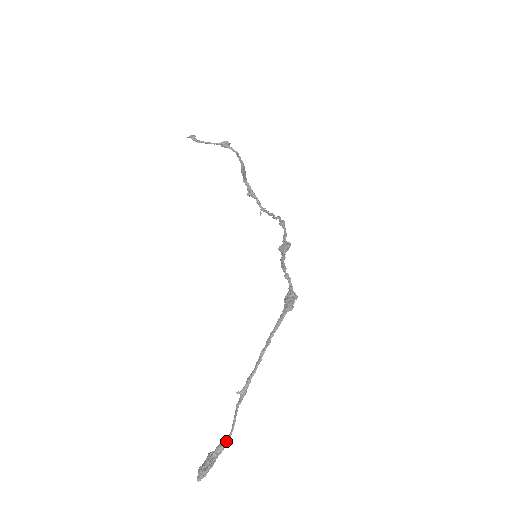
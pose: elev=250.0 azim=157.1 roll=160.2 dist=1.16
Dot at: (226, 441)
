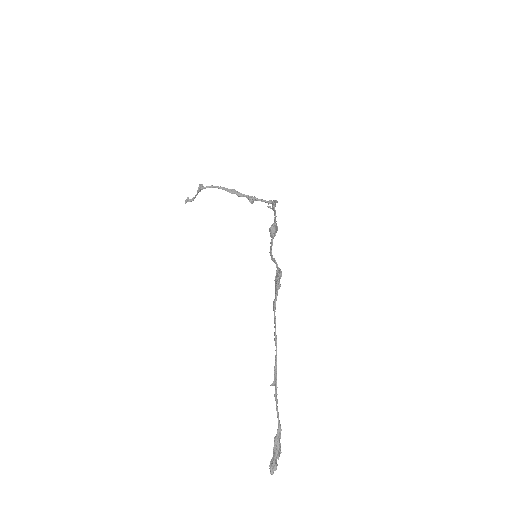
Dot at: (277, 431)
